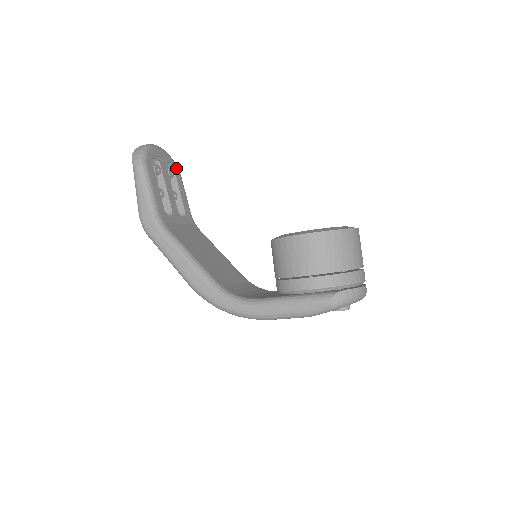
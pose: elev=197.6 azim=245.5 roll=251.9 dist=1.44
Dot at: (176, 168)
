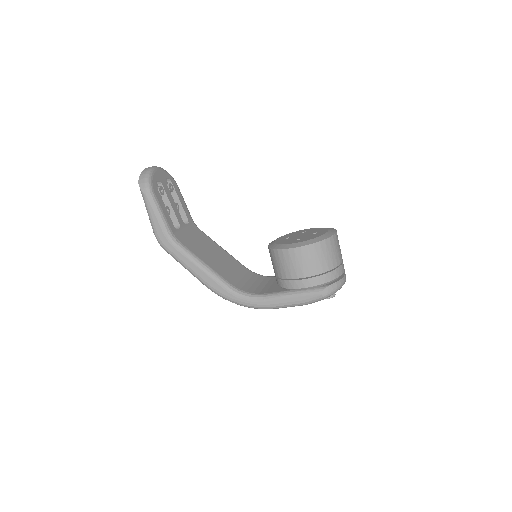
Dot at: (173, 181)
